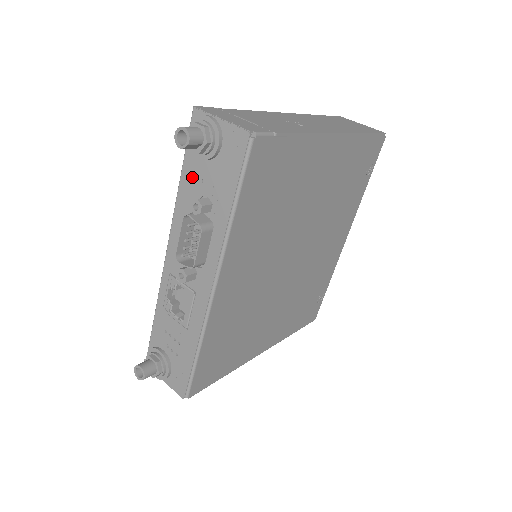
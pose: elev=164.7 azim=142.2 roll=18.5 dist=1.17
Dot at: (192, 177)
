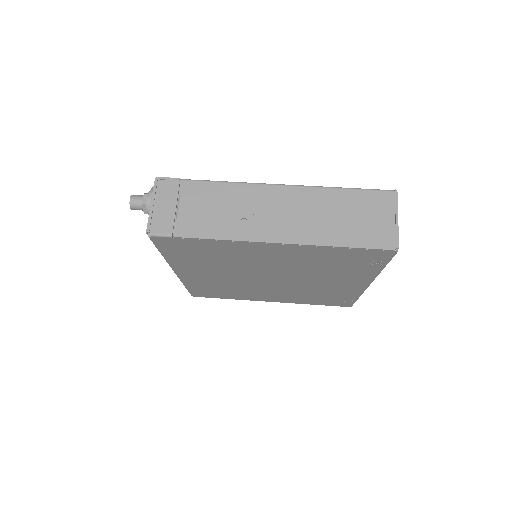
Dot at: occluded
